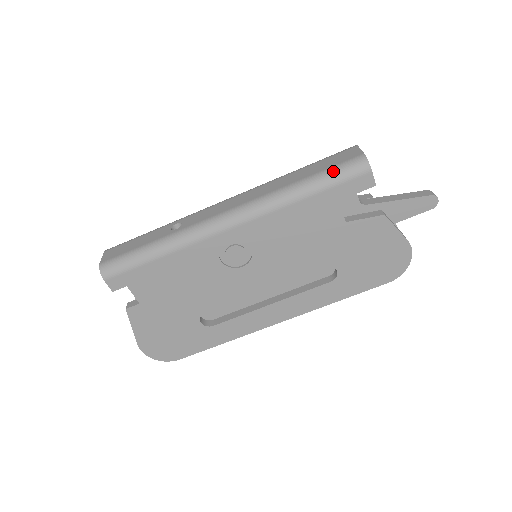
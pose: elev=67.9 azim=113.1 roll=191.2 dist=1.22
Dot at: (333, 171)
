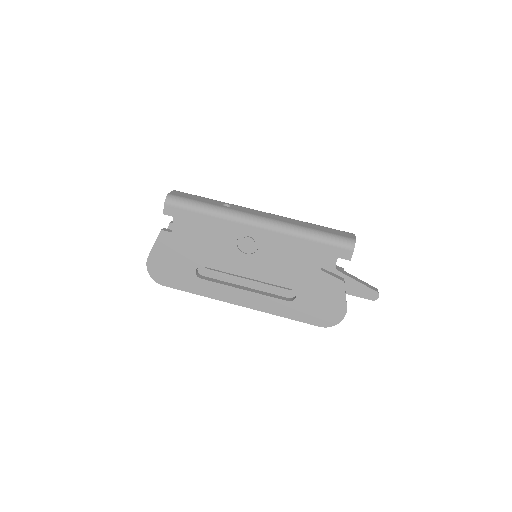
Dot at: (333, 236)
